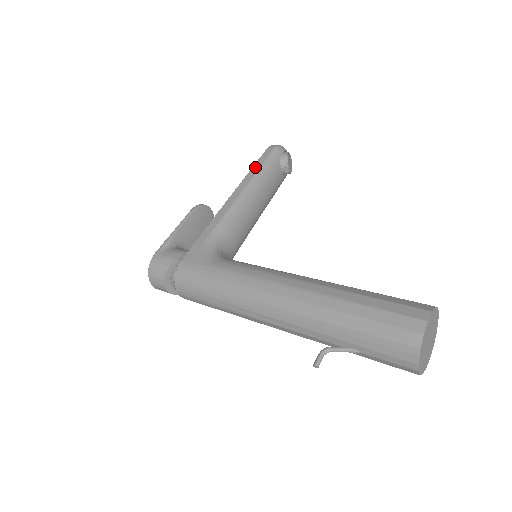
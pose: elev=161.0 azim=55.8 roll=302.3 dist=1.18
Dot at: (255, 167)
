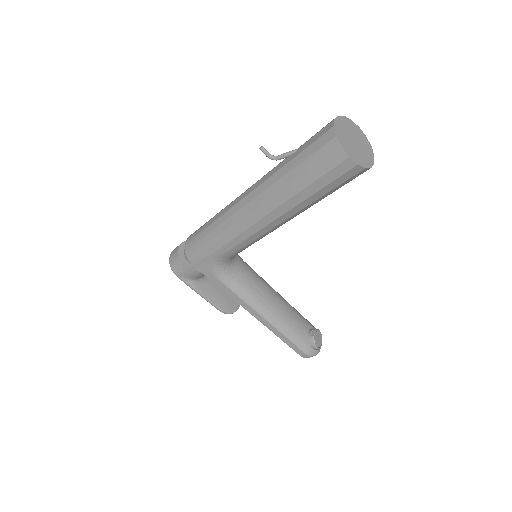
Dot at: occluded
